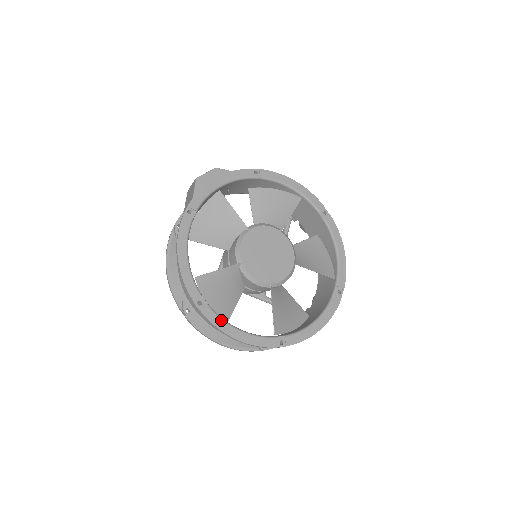
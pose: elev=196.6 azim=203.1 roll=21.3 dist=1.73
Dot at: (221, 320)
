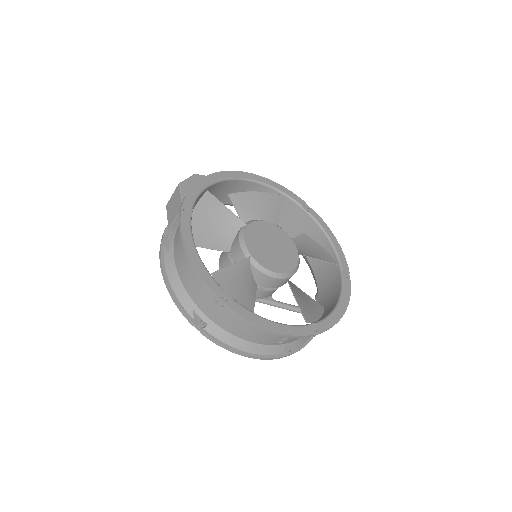
Dot at: (252, 313)
